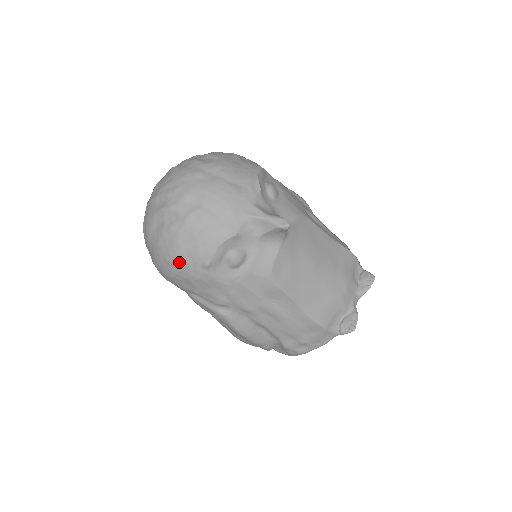
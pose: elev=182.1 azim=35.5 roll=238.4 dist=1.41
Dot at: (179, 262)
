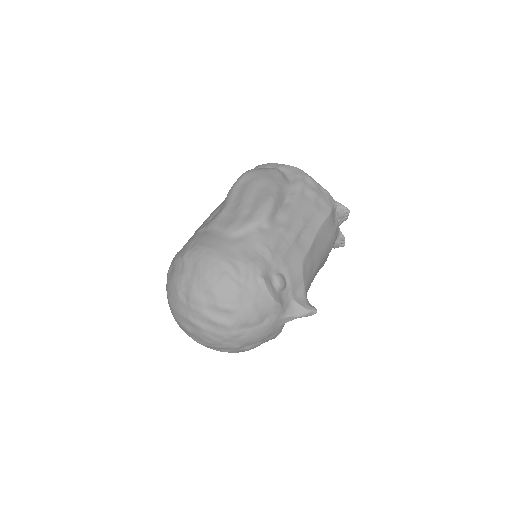
Dot at: occluded
